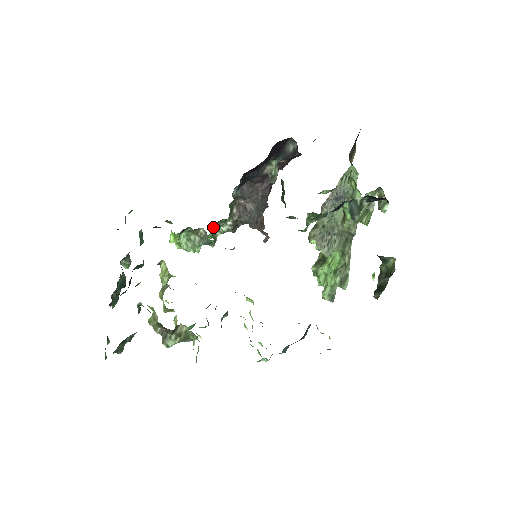
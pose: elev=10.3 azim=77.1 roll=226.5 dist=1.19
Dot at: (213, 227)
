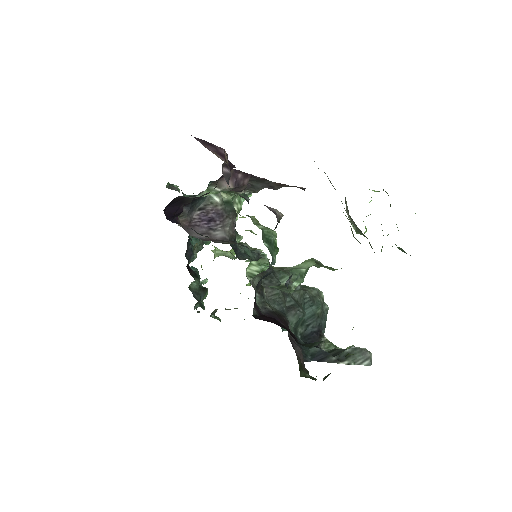
Dot at: occluded
